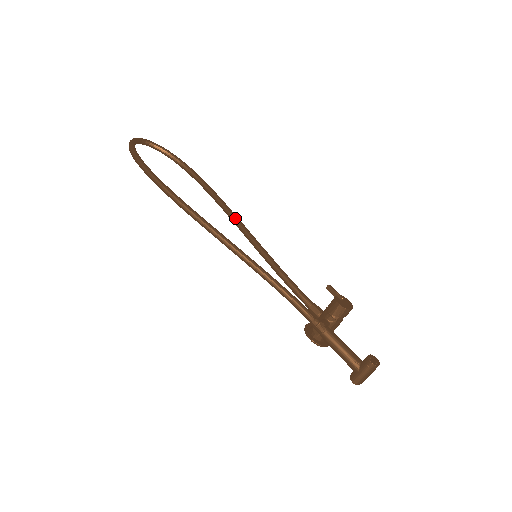
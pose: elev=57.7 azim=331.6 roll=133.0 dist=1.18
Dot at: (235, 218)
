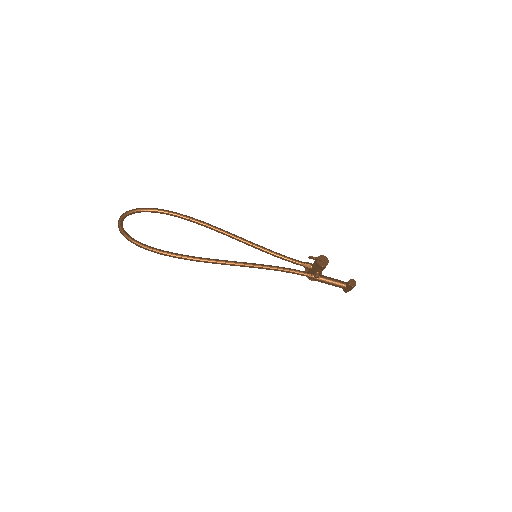
Dot at: (224, 233)
